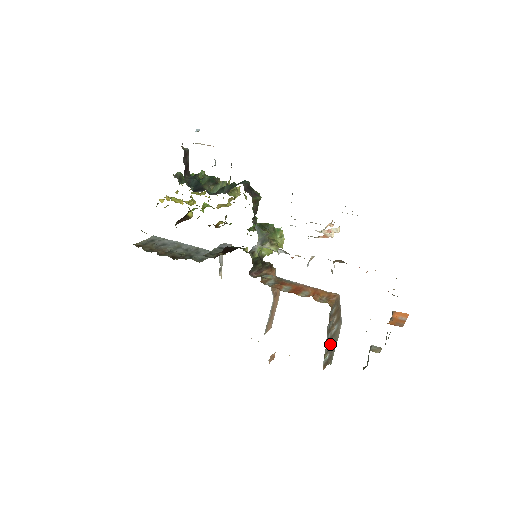
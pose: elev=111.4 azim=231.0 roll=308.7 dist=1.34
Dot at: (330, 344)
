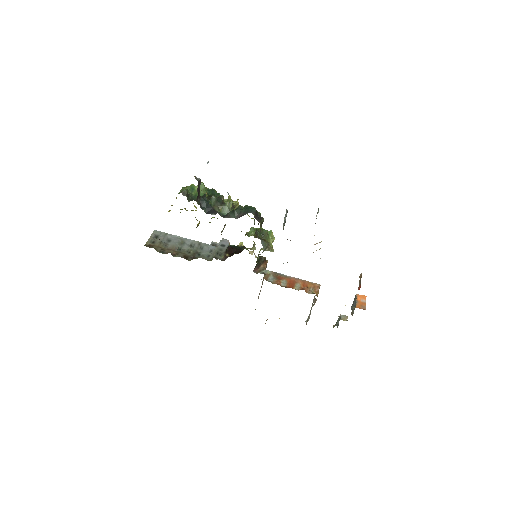
Dot at: occluded
